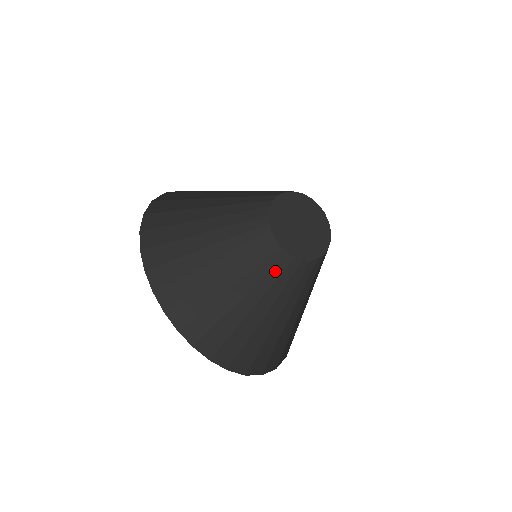
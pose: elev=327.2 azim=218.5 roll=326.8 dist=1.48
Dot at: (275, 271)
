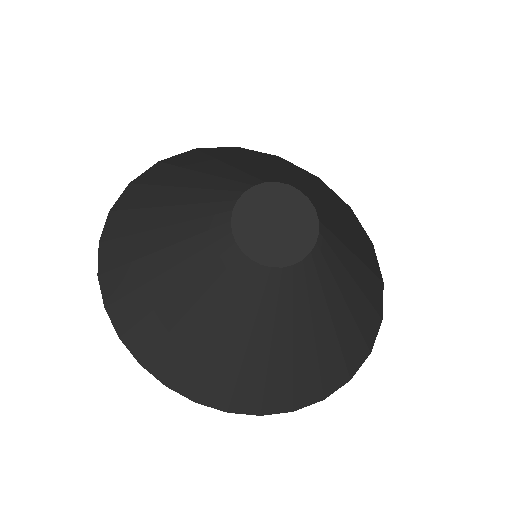
Dot at: (297, 283)
